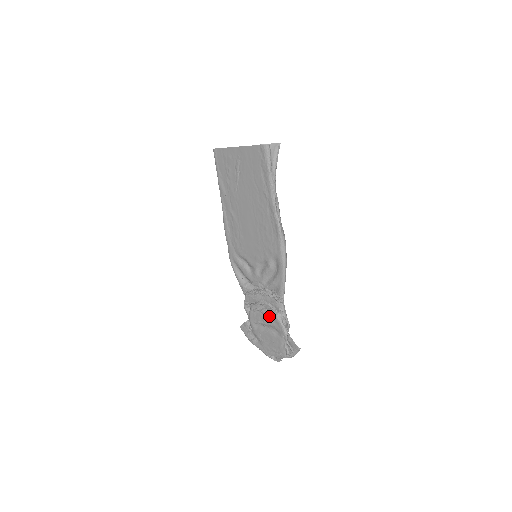
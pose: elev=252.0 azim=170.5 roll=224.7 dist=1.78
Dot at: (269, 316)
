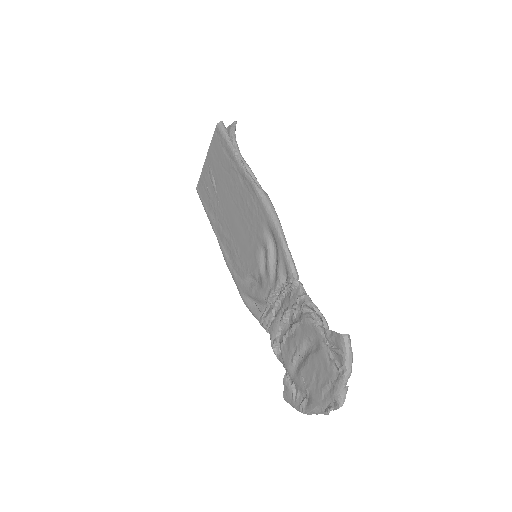
Dot at: (296, 327)
